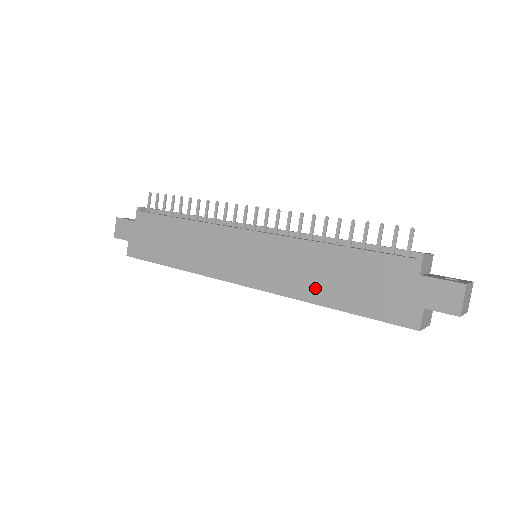
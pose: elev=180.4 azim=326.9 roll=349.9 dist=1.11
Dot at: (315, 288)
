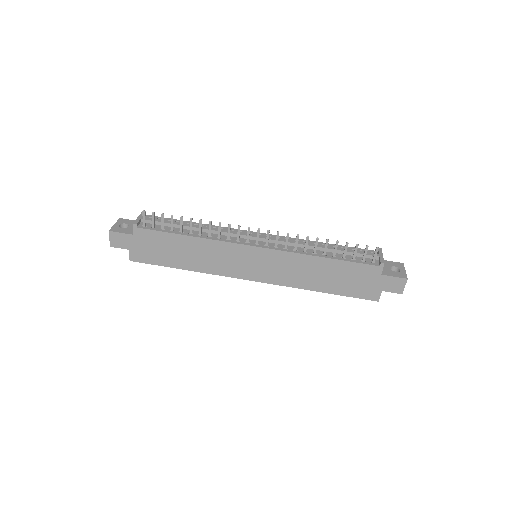
Dot at: (311, 282)
